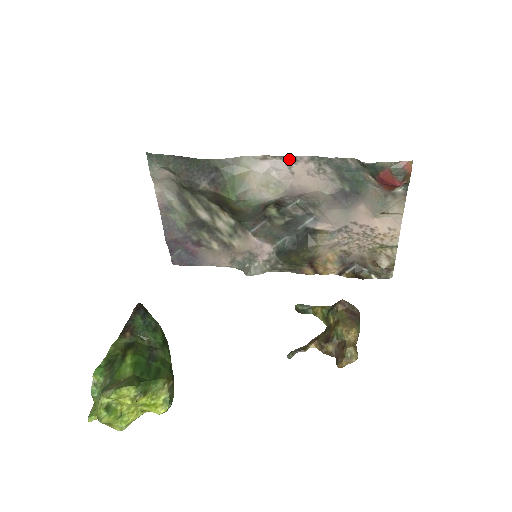
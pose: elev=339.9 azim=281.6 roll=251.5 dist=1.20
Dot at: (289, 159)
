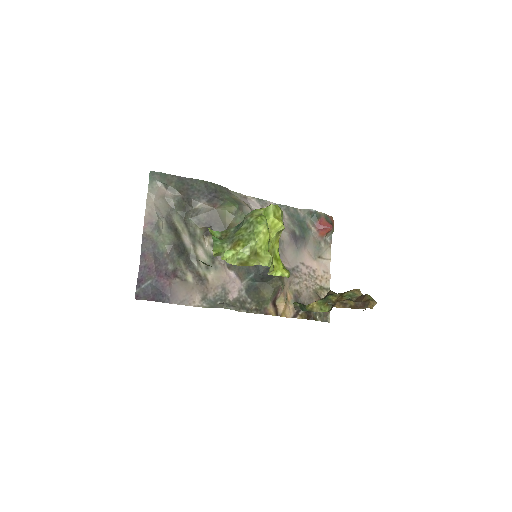
Dot at: (262, 202)
